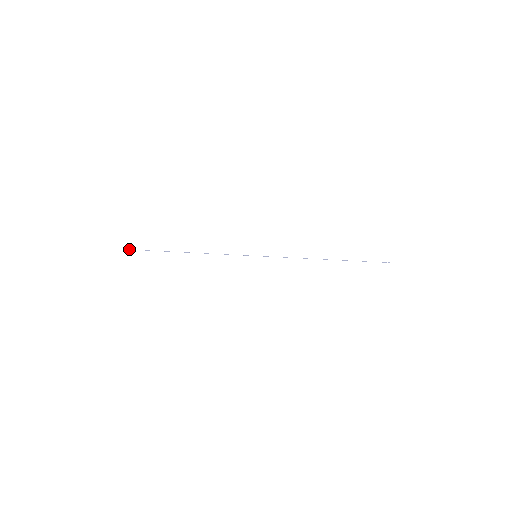
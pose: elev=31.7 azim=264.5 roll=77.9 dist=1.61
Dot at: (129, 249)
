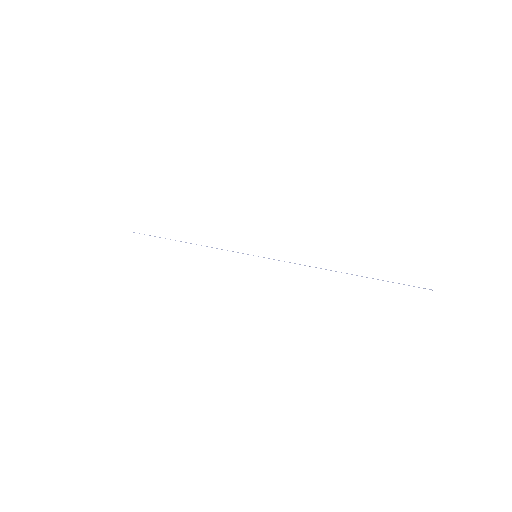
Dot at: occluded
